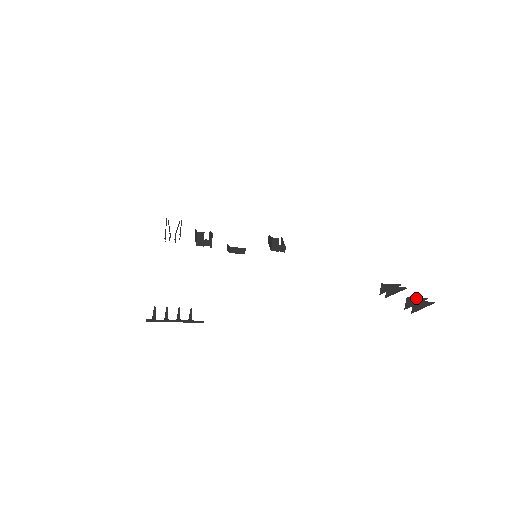
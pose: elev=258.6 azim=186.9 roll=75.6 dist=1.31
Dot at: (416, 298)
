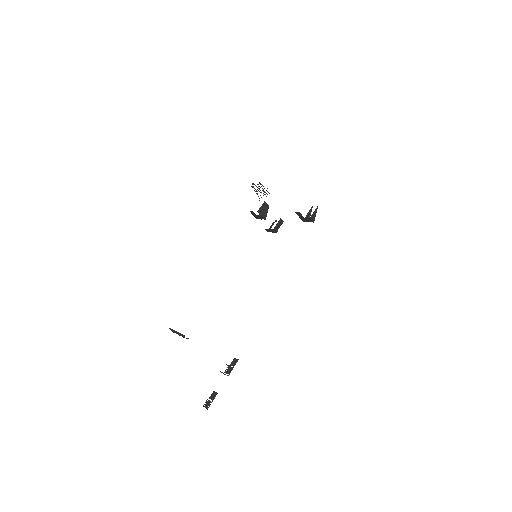
Dot at: occluded
